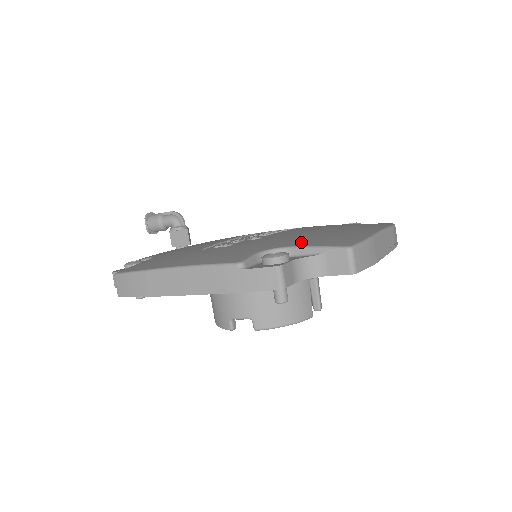
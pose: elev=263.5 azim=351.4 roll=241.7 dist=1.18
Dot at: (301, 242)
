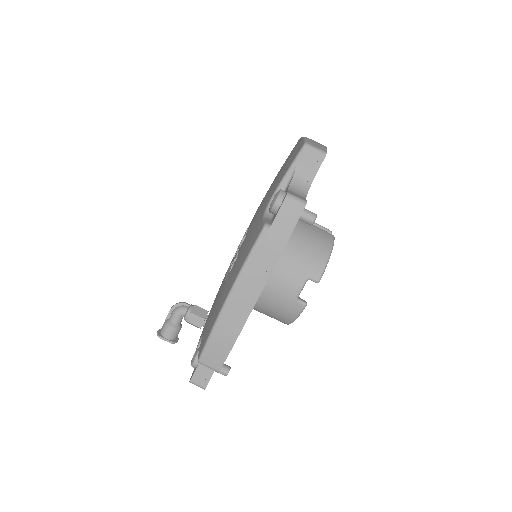
Dot at: (275, 187)
